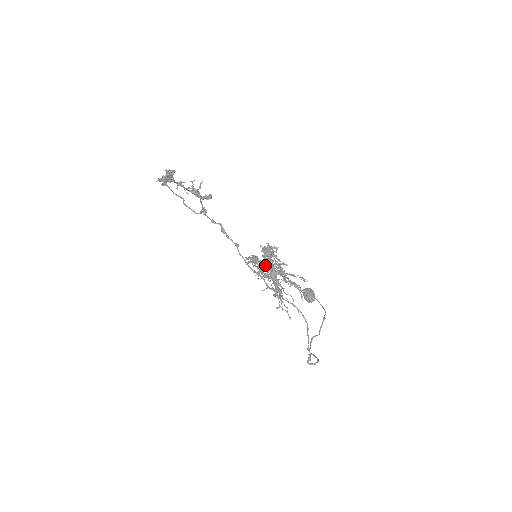
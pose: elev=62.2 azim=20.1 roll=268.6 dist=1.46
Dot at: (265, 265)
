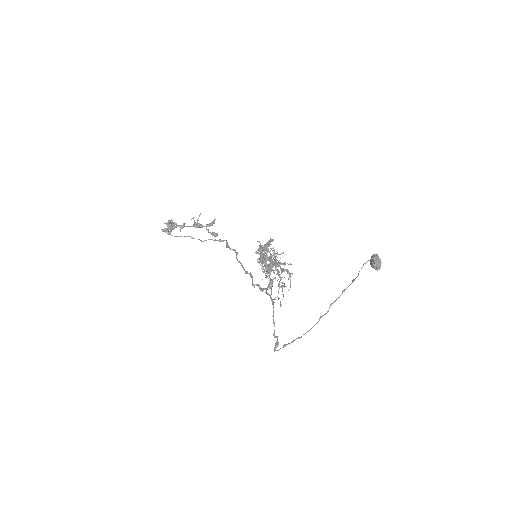
Dot at: (260, 262)
